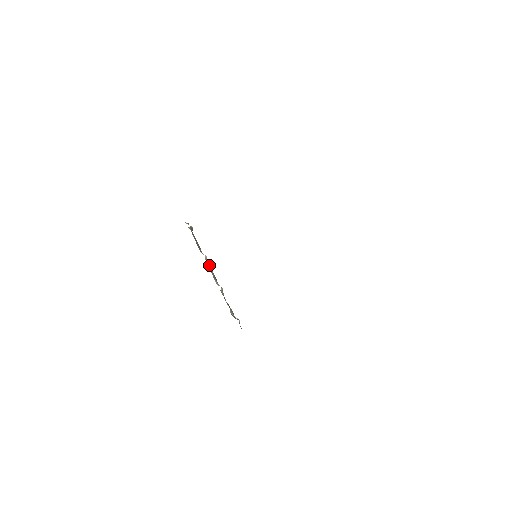
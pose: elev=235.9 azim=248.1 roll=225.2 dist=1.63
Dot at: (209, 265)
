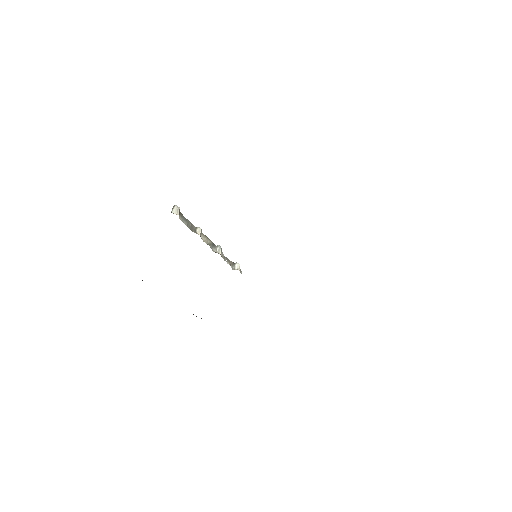
Dot at: (205, 236)
